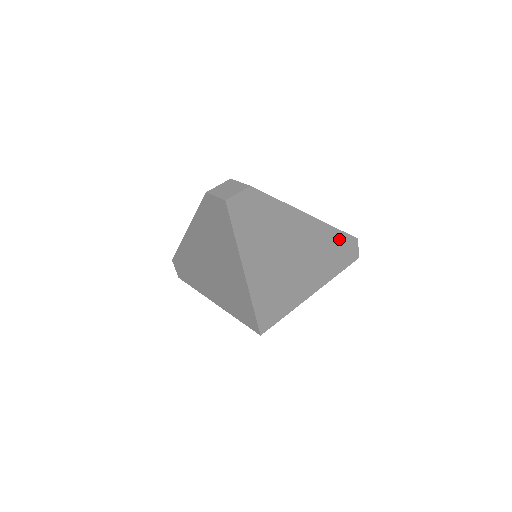
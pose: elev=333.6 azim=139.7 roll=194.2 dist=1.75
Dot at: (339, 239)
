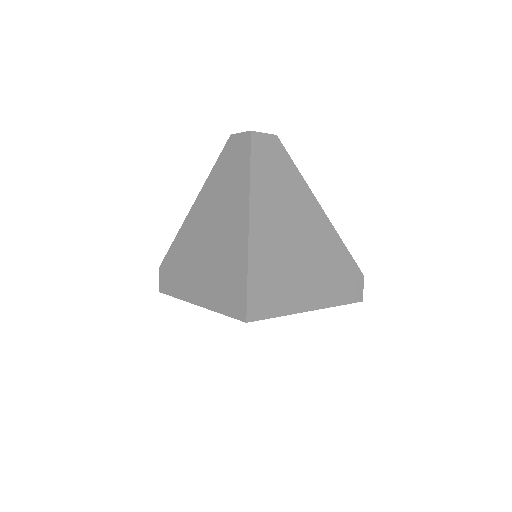
Dot at: (346, 262)
